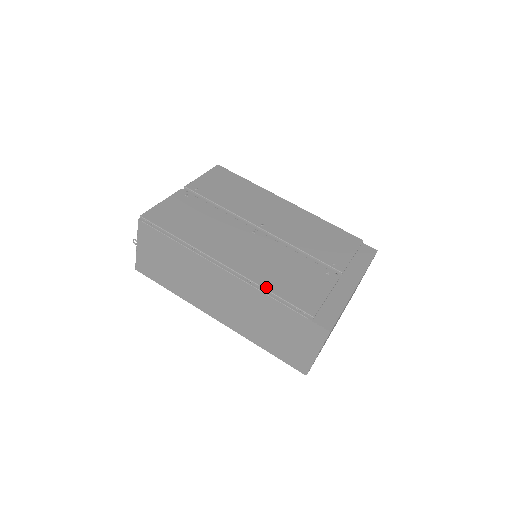
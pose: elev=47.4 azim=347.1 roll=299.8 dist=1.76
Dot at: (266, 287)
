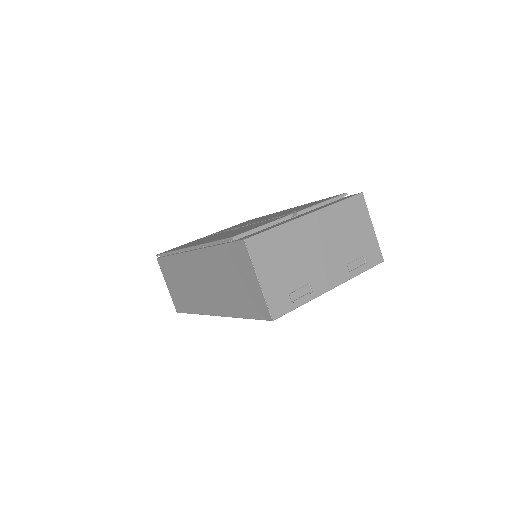
Dot at: occluded
